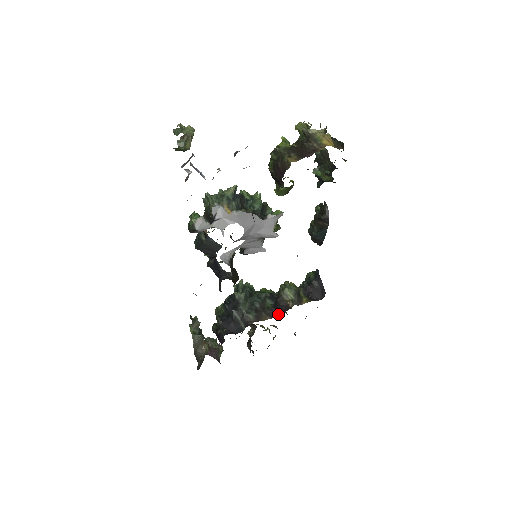
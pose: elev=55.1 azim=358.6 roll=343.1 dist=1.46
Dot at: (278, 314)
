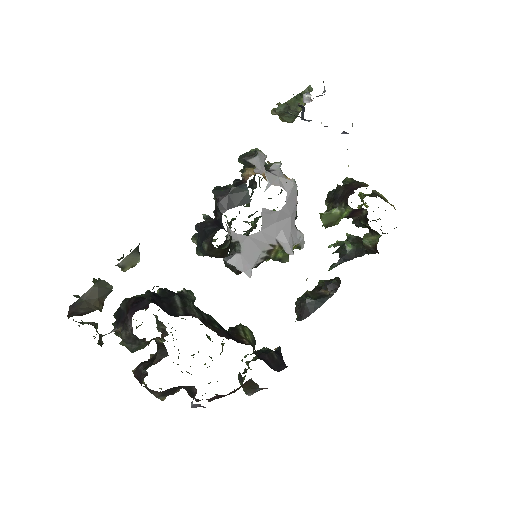
Dot at: (229, 338)
